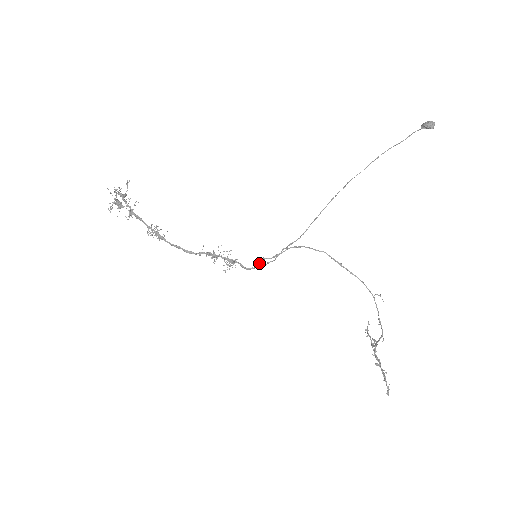
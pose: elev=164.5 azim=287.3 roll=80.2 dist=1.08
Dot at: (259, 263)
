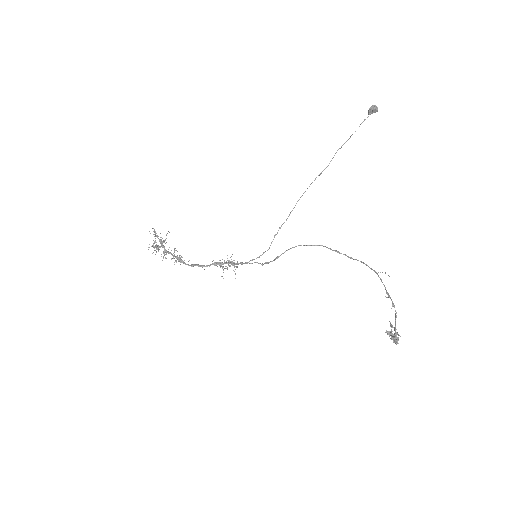
Dot at: (259, 263)
